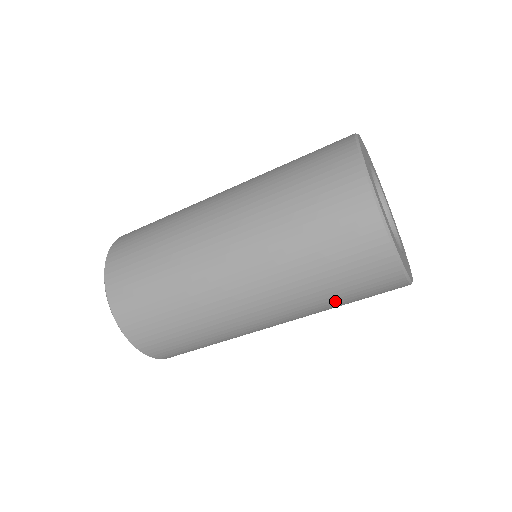
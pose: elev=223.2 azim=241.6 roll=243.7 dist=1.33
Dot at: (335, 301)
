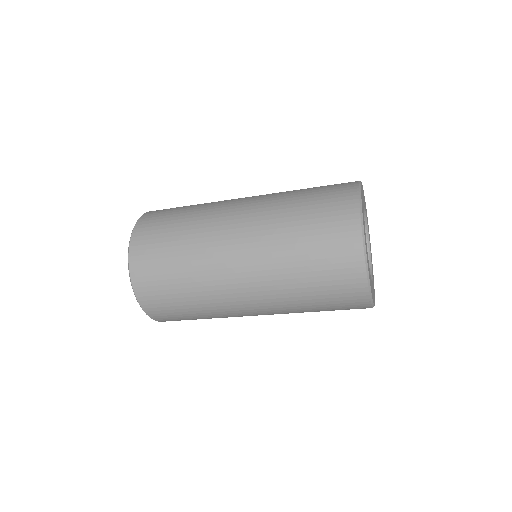
Dot at: occluded
